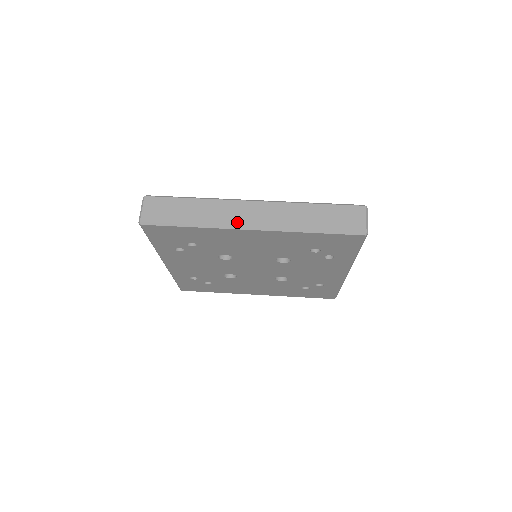
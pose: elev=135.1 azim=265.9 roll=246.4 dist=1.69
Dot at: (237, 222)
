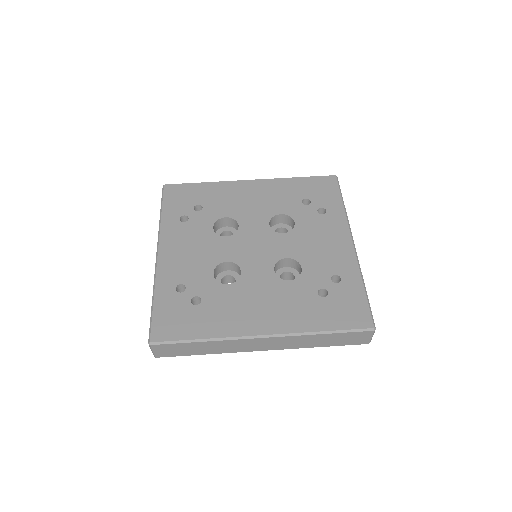
Dot at: (249, 350)
